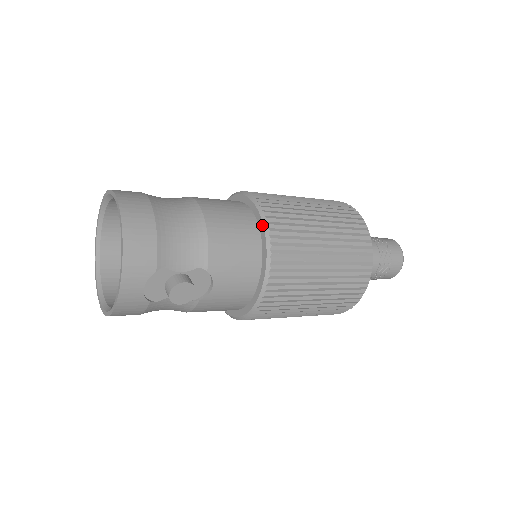
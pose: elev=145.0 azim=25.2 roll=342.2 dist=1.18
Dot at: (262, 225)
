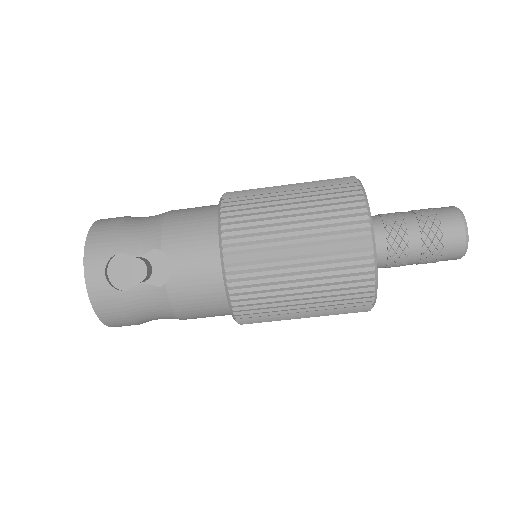
Dot at: (219, 204)
